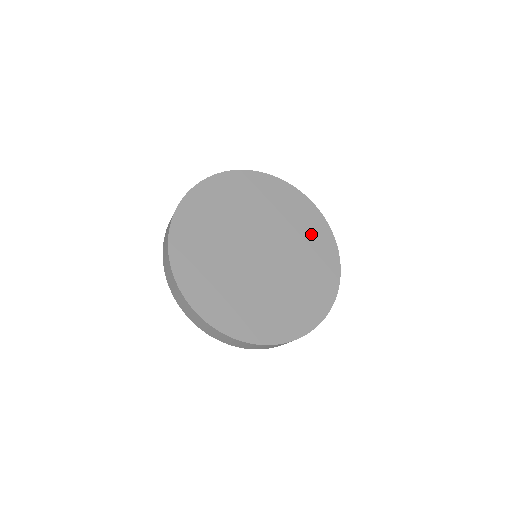
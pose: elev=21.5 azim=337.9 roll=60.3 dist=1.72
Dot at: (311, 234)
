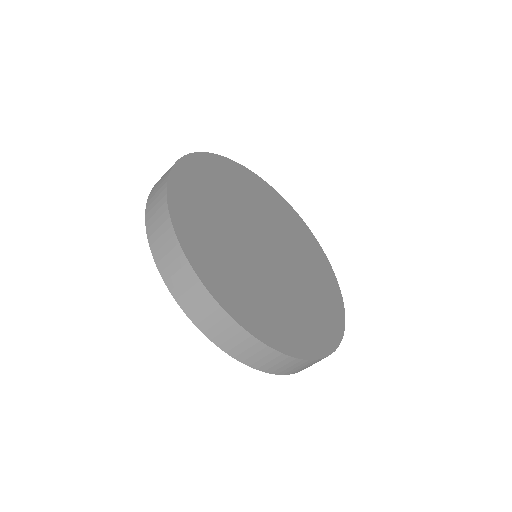
Dot at: (280, 211)
